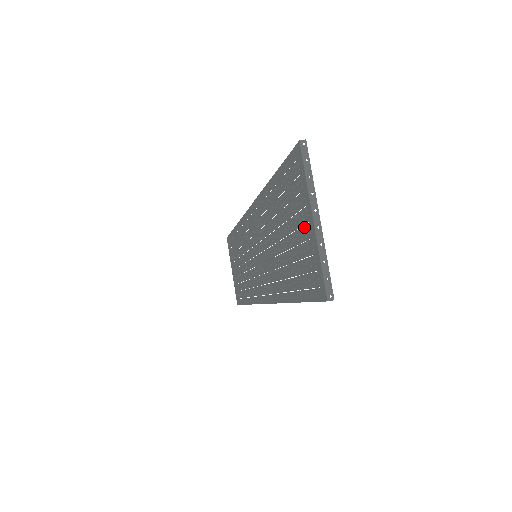
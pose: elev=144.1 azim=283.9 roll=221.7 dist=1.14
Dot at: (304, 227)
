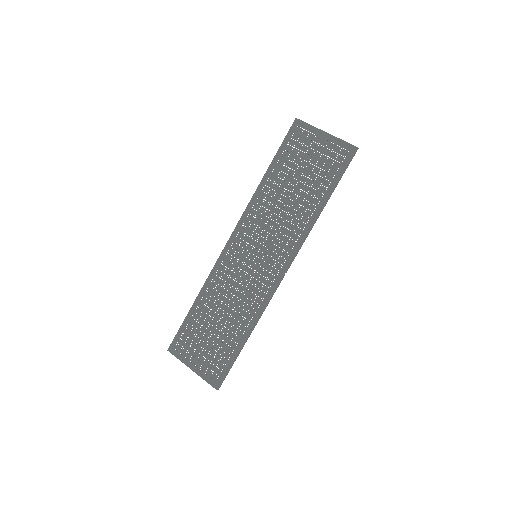
Dot at: (319, 145)
